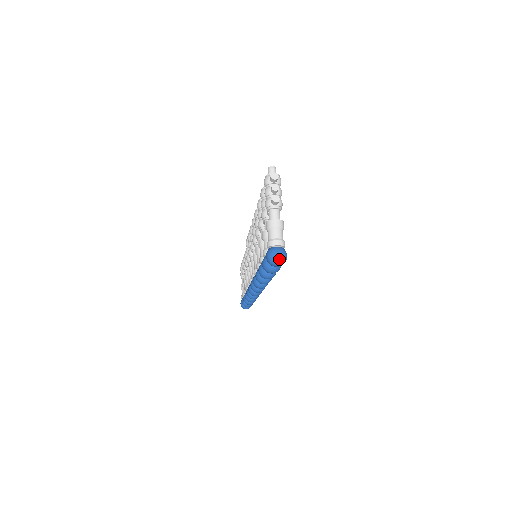
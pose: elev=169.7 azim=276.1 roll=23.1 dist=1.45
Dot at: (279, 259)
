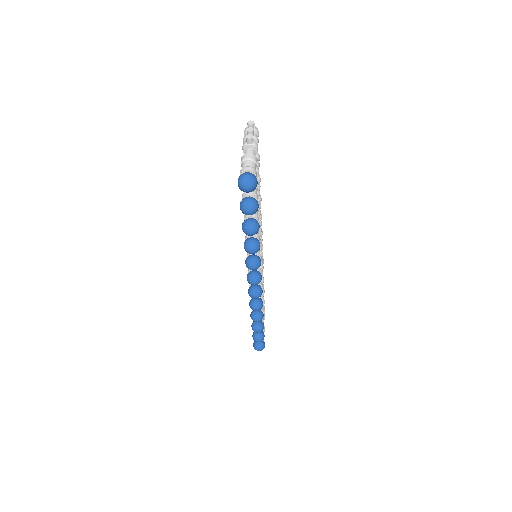
Dot at: (248, 179)
